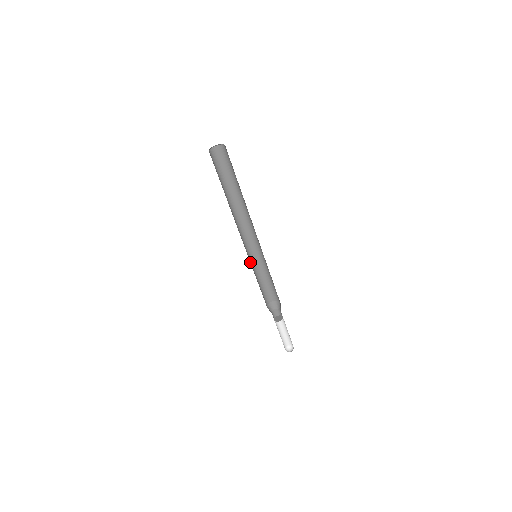
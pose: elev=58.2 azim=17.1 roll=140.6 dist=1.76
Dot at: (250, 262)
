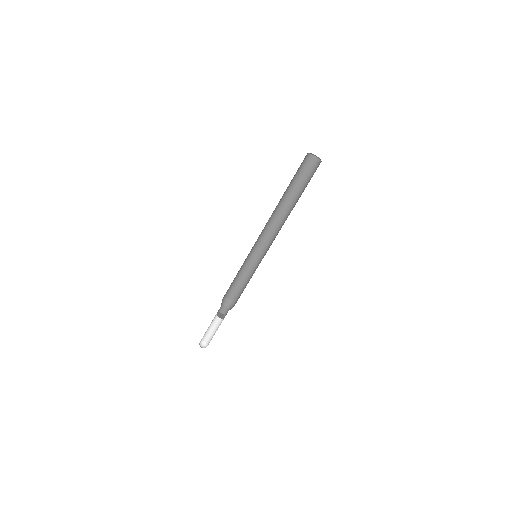
Dot at: occluded
